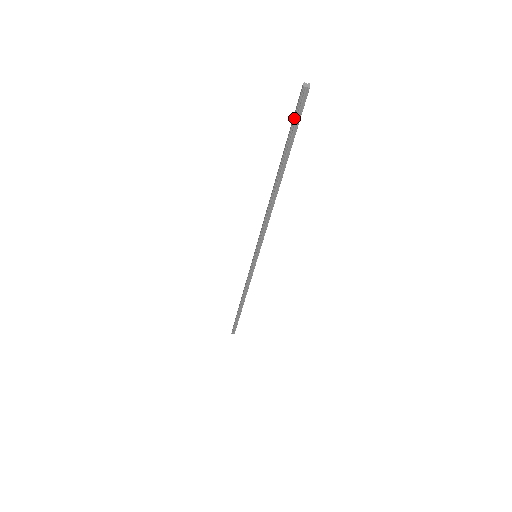
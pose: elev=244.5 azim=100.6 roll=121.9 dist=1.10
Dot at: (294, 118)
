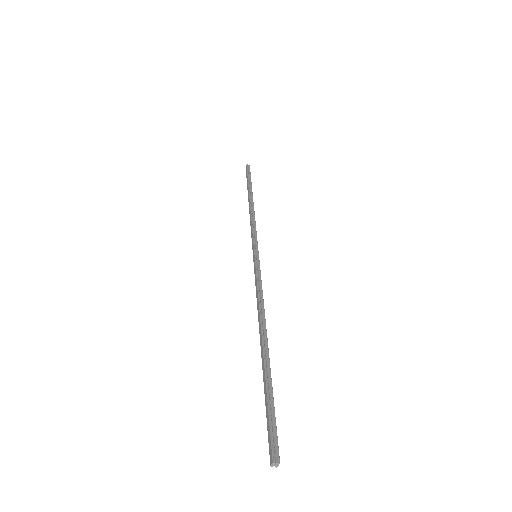
Dot at: (267, 426)
